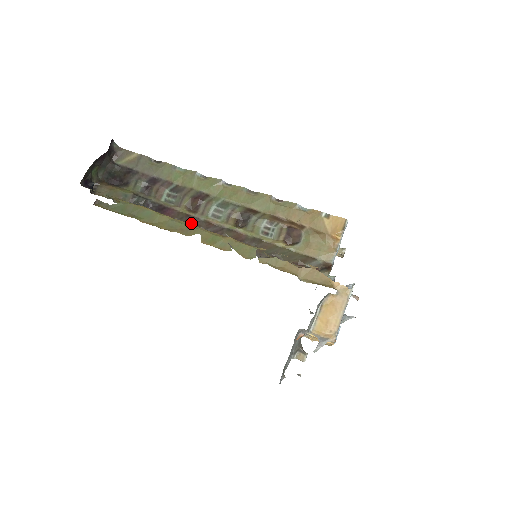
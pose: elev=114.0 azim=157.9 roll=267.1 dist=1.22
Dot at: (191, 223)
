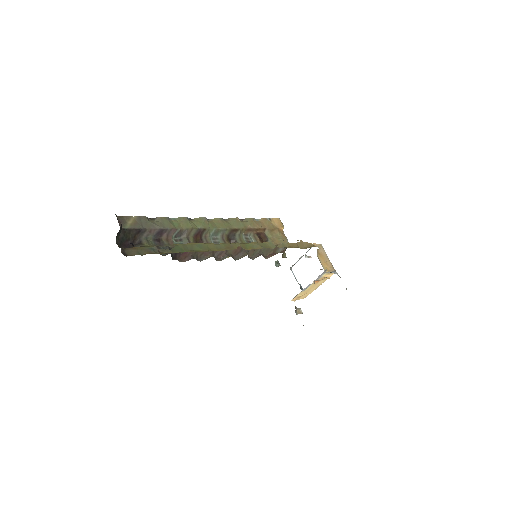
Dot at: (203, 254)
